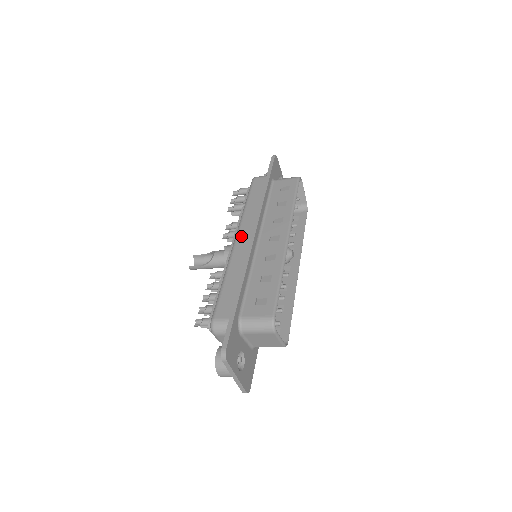
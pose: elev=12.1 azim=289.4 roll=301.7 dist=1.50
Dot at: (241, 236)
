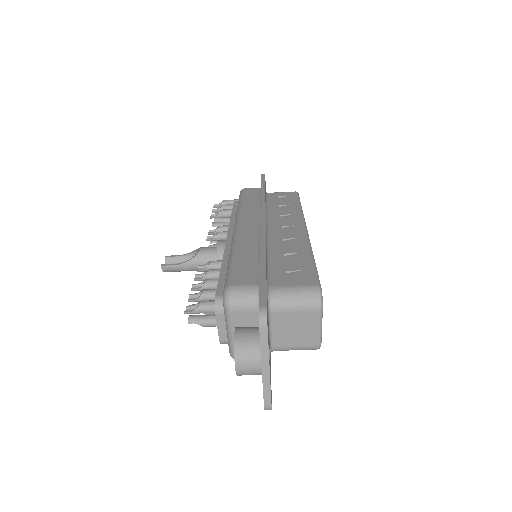
Dot at: (244, 223)
